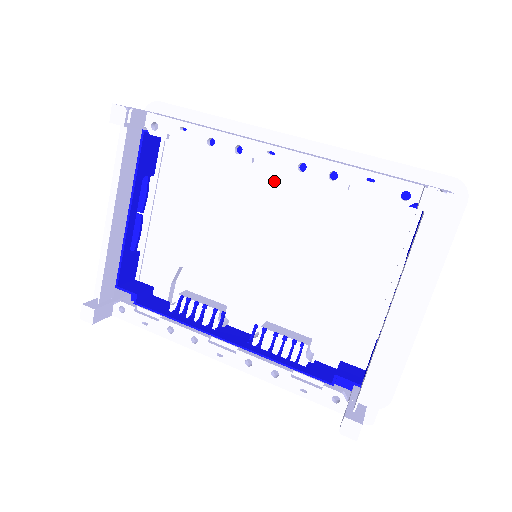
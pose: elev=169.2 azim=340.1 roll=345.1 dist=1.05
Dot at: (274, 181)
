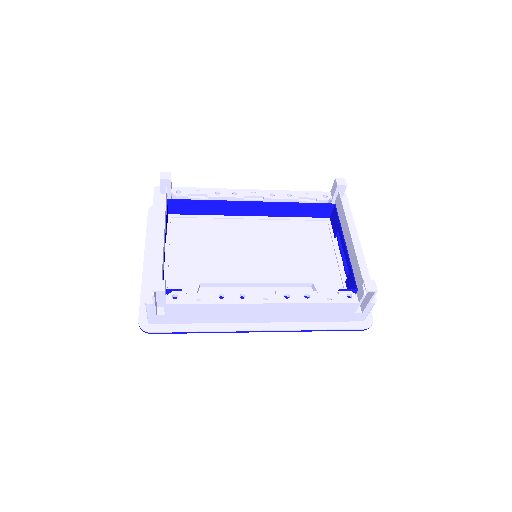
Dot at: (249, 223)
